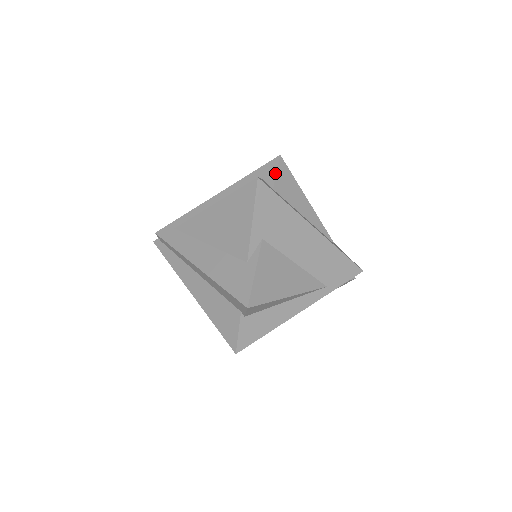
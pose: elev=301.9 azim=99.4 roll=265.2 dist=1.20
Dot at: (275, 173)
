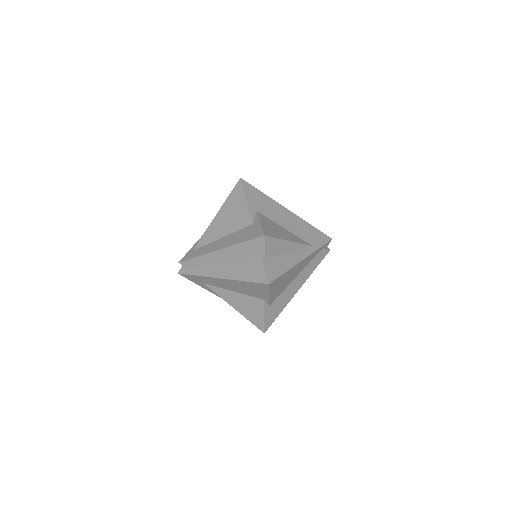
Dot at: occluded
